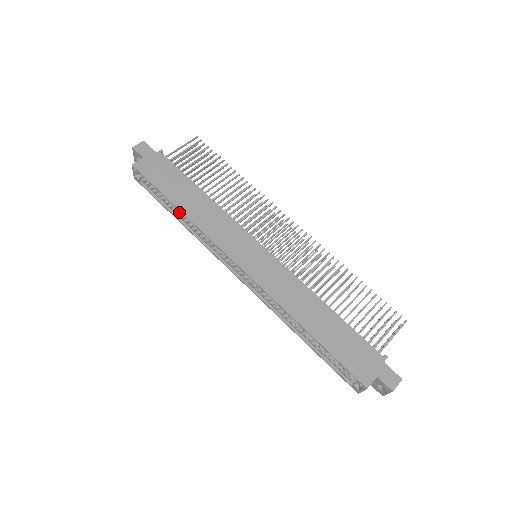
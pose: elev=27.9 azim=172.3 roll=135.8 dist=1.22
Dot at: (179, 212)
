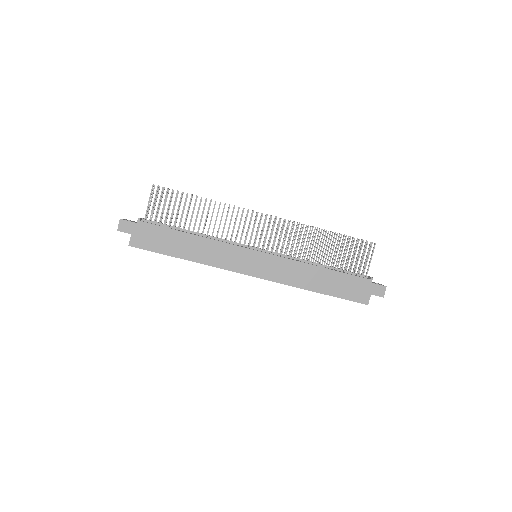
Dot at: occluded
